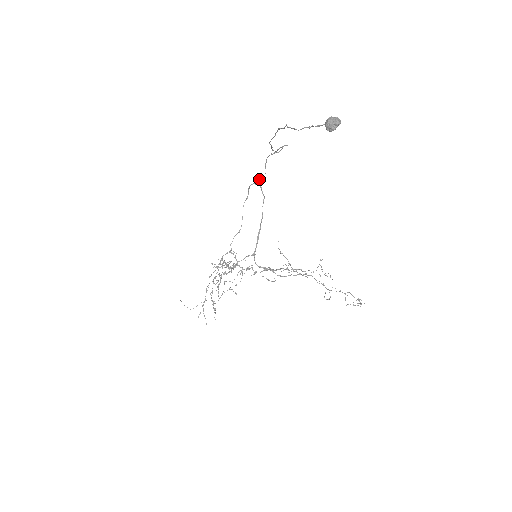
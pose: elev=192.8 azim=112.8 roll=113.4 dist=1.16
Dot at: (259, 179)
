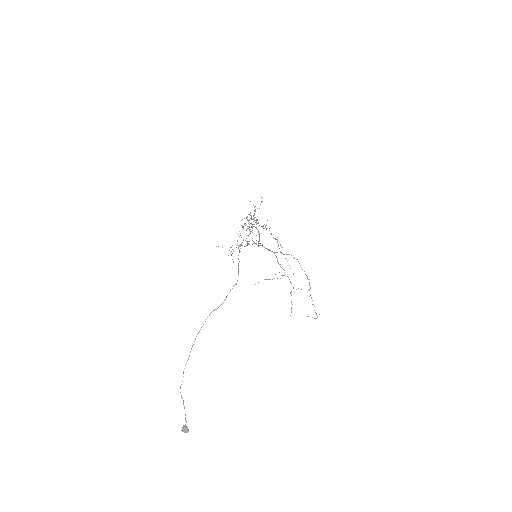
Dot at: occluded
